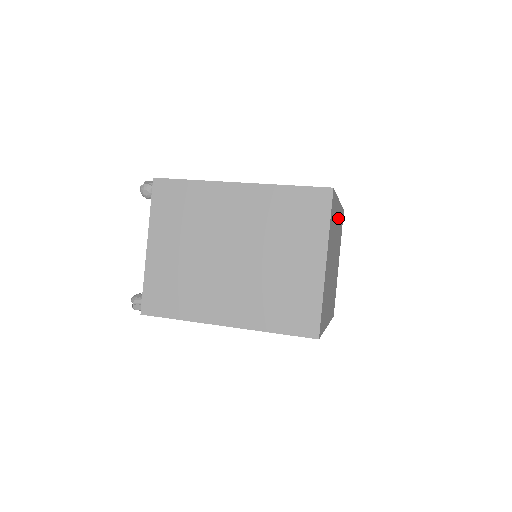
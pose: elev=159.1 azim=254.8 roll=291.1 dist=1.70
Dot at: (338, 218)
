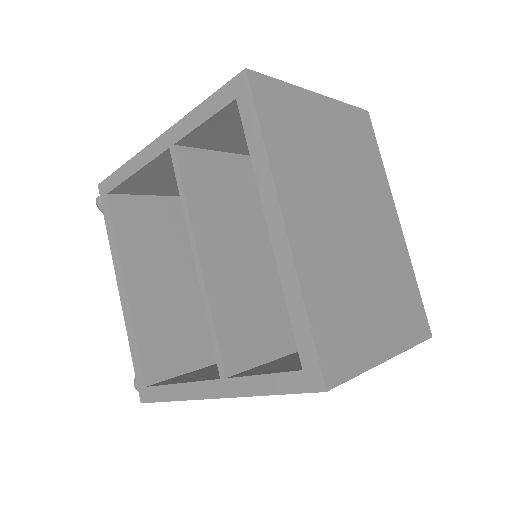
Dot at: (390, 230)
